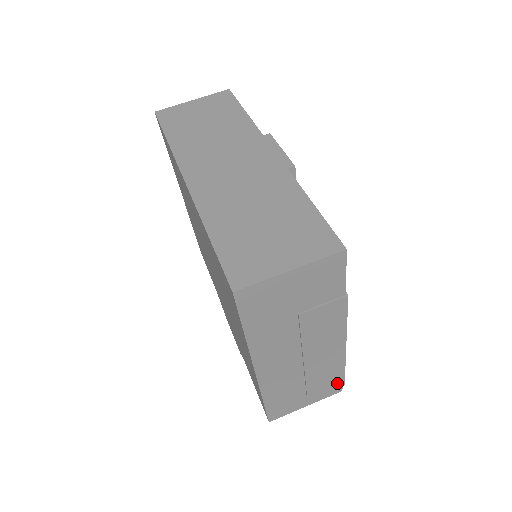
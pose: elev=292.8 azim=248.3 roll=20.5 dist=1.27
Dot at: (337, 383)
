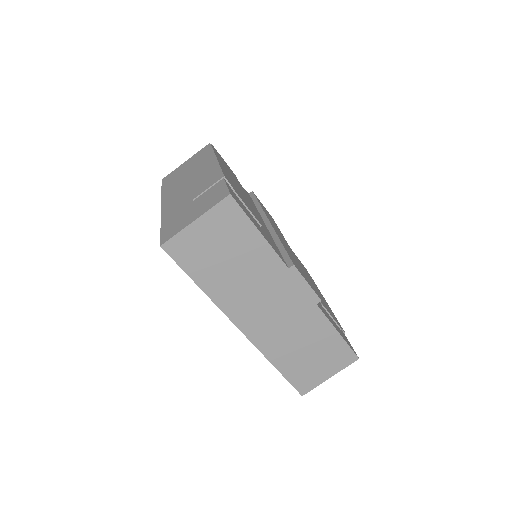
Dot at: occluded
